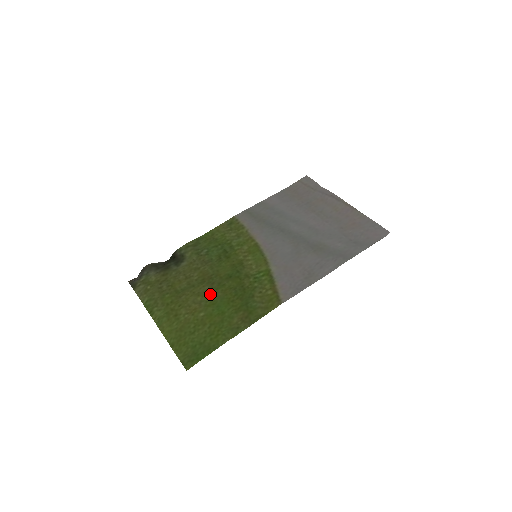
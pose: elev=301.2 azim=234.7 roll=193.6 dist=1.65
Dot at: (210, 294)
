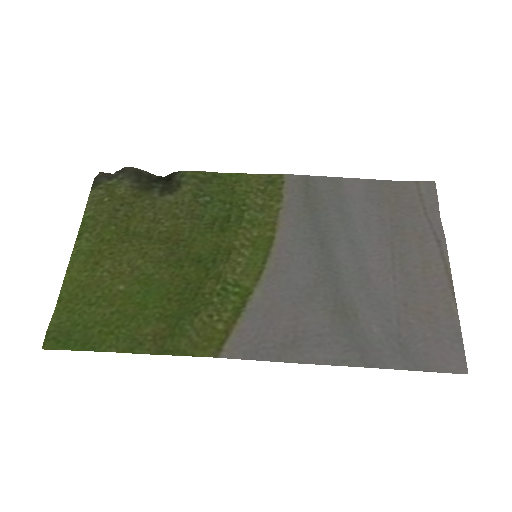
Dot at: (156, 266)
